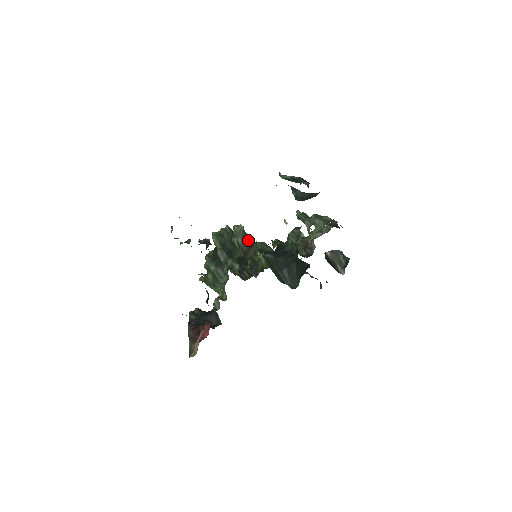
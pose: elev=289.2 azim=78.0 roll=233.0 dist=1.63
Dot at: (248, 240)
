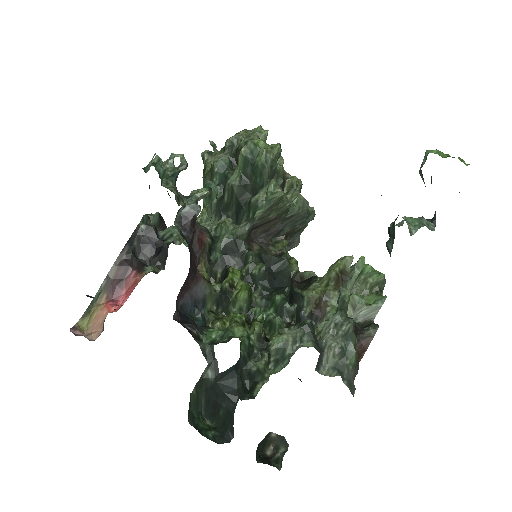
Dot at: (275, 213)
